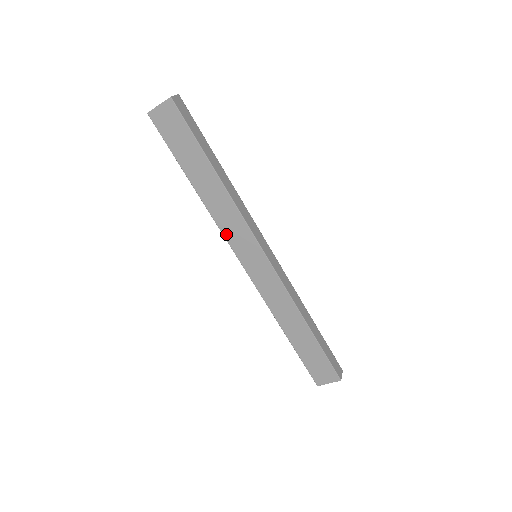
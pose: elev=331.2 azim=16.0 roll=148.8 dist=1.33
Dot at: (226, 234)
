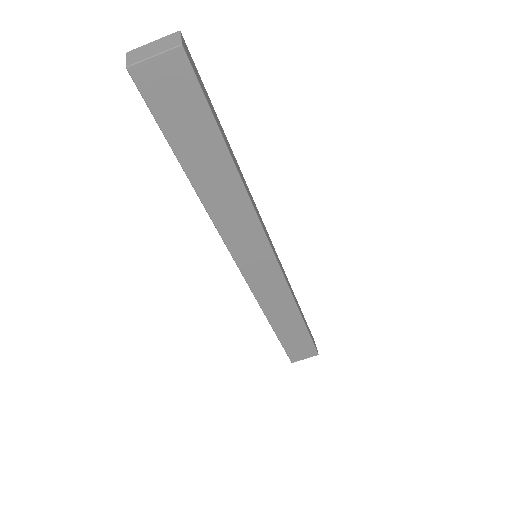
Dot at: (228, 239)
